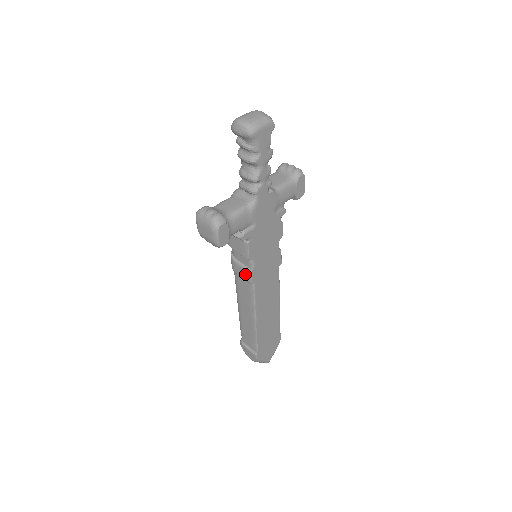
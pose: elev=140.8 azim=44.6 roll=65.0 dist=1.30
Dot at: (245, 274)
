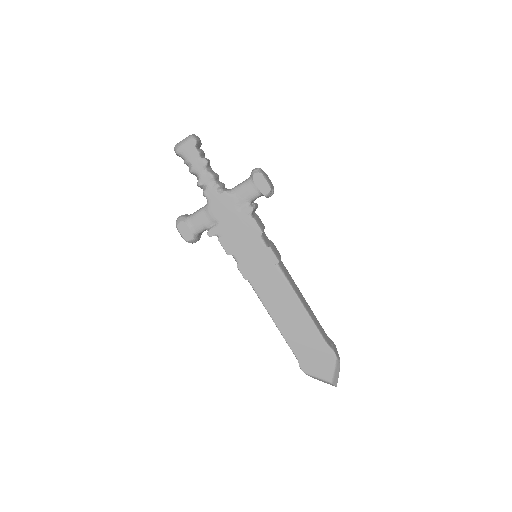
Dot at: occluded
